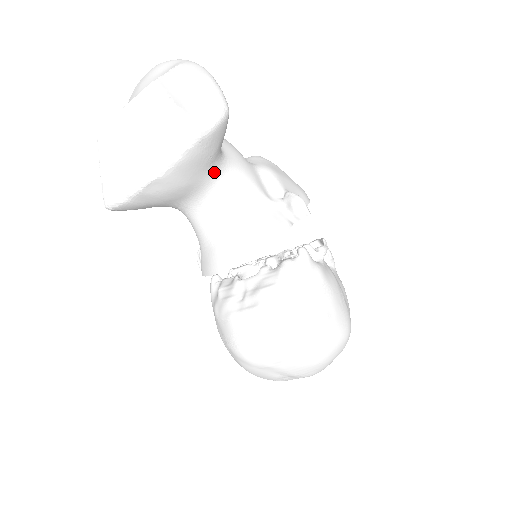
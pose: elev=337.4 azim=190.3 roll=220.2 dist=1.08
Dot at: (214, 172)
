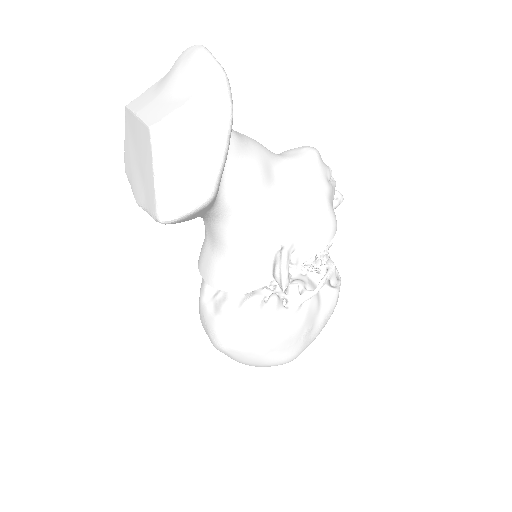
Dot at: (204, 216)
